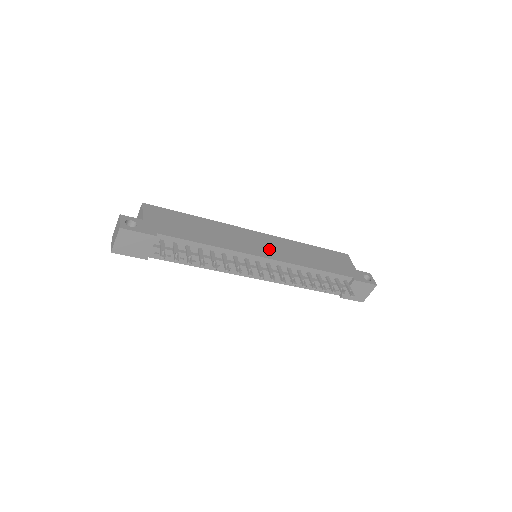
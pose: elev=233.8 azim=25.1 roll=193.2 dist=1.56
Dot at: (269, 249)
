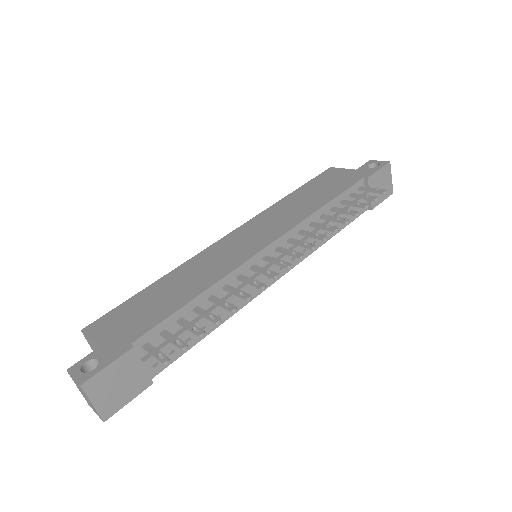
Dot at: (261, 235)
